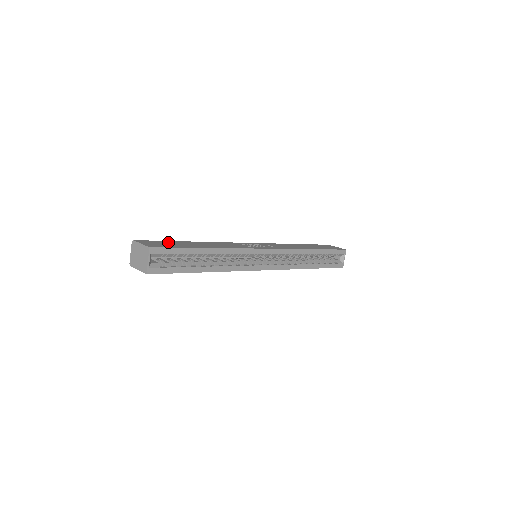
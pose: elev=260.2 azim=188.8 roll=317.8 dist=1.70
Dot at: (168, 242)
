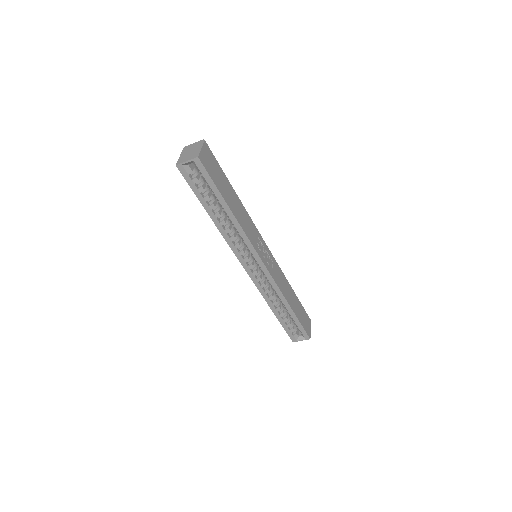
Dot at: (220, 171)
